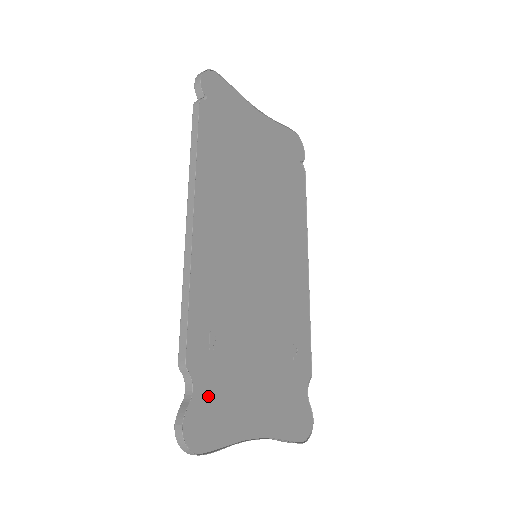
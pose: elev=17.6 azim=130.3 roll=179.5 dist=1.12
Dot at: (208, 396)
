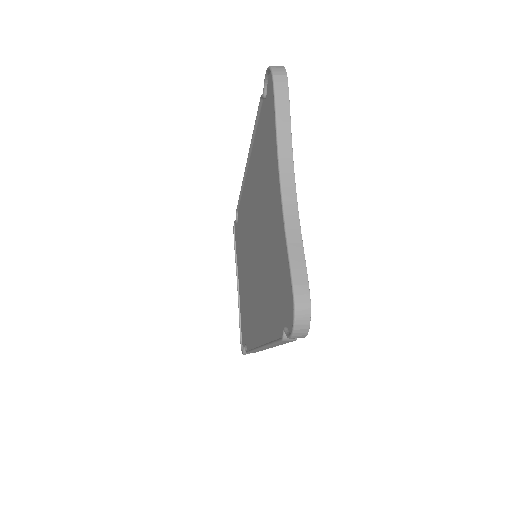
Dot at: occluded
